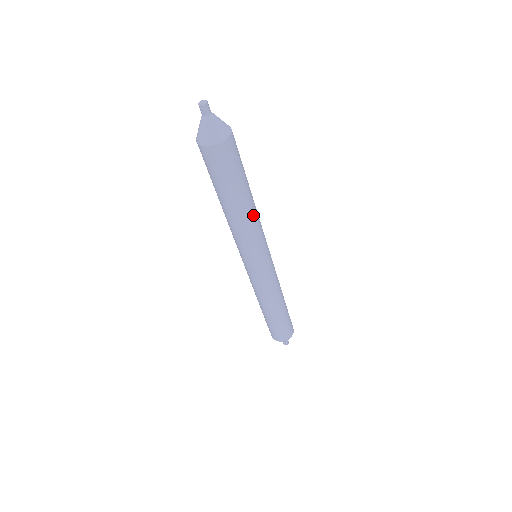
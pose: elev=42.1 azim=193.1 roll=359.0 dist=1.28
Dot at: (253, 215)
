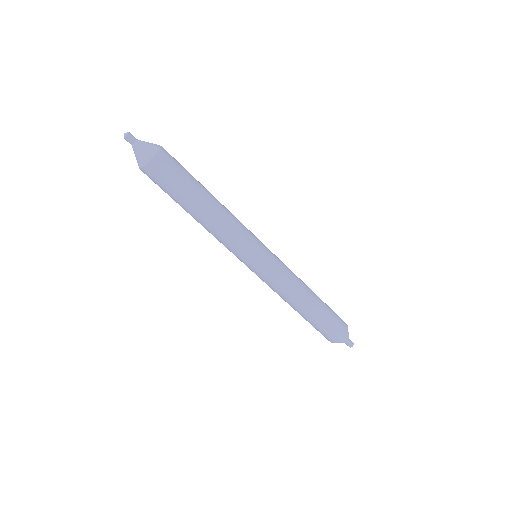
Dot at: (219, 218)
